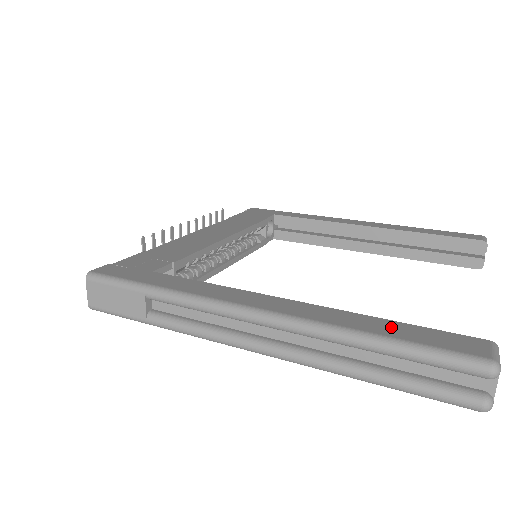
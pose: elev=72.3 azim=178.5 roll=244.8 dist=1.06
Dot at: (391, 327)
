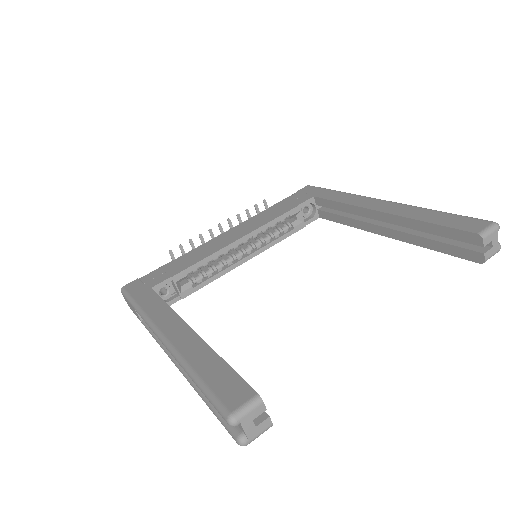
Dot at: (212, 366)
